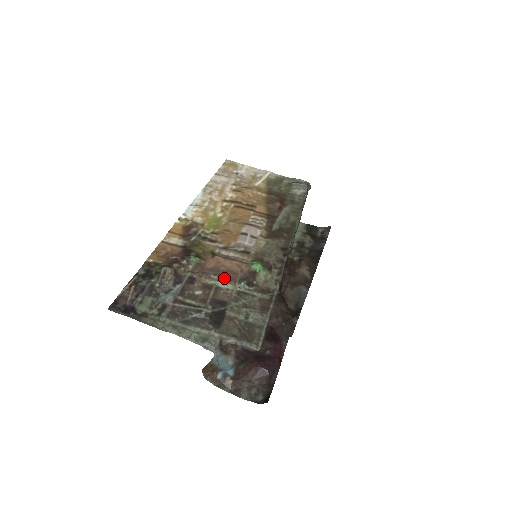
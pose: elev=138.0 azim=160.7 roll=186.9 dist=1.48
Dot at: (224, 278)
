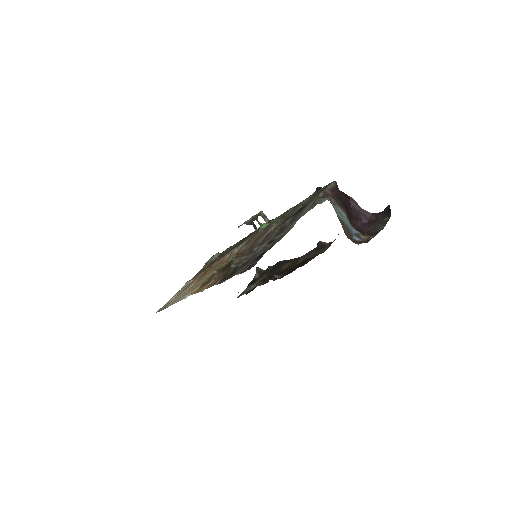
Dot at: (264, 234)
